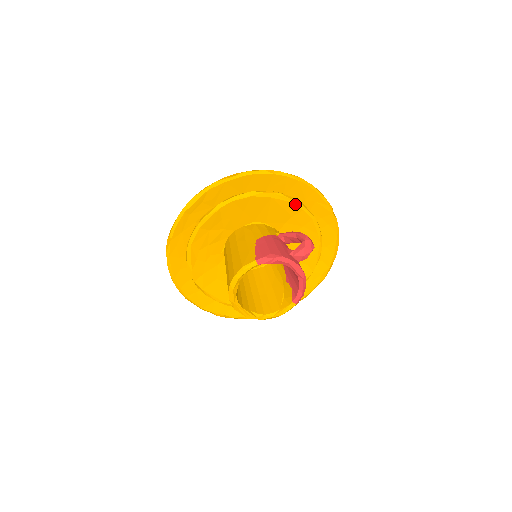
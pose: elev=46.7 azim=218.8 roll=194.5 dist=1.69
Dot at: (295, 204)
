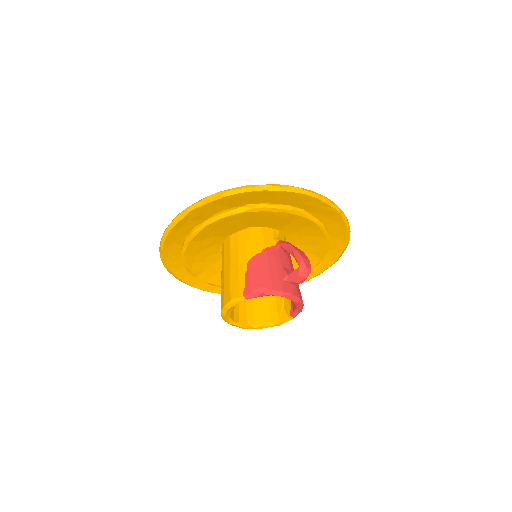
Dot at: (293, 213)
